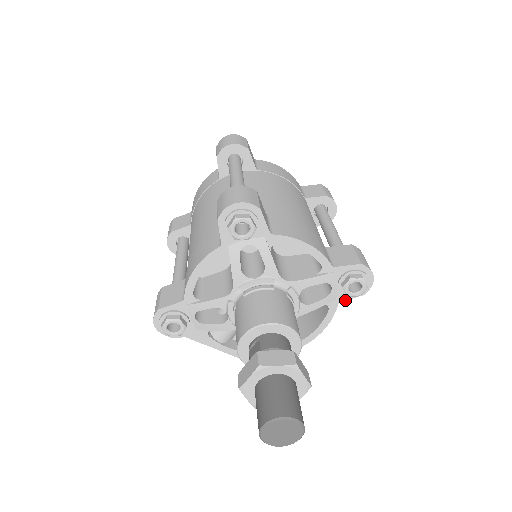
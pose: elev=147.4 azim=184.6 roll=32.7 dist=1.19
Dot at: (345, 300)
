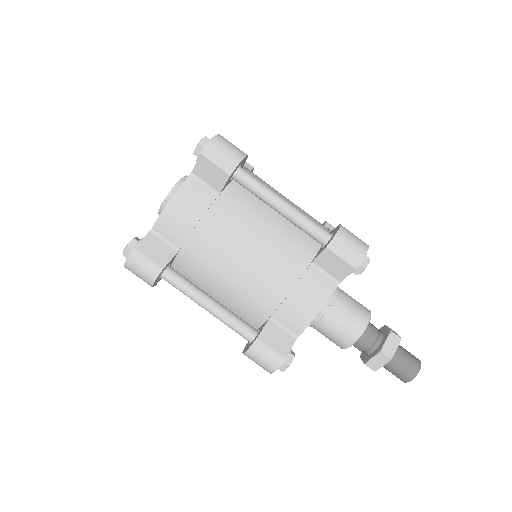
Dot at: occluded
